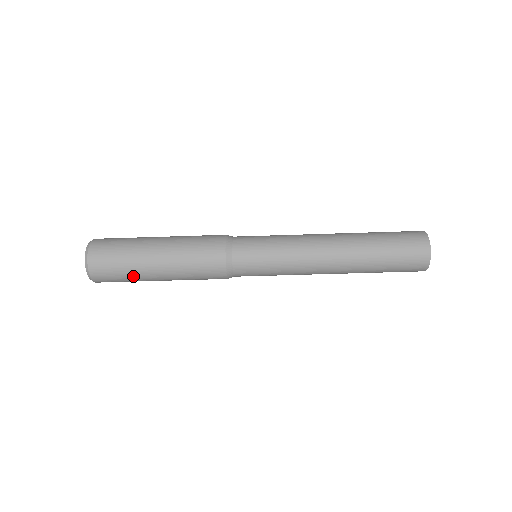
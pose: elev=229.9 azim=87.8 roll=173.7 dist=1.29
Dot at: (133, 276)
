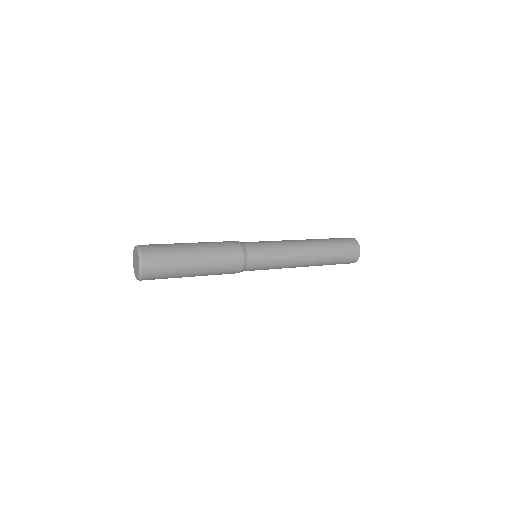
Dot at: occluded
